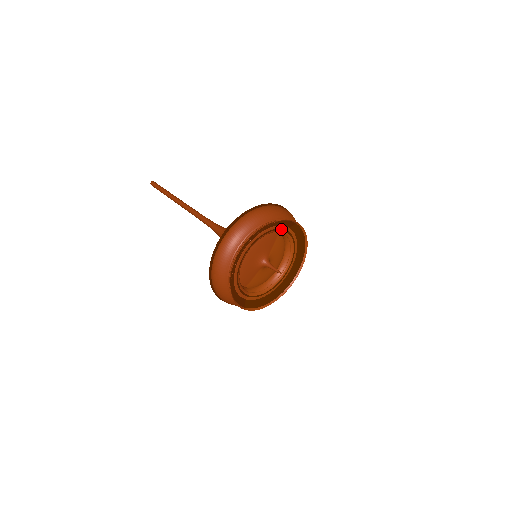
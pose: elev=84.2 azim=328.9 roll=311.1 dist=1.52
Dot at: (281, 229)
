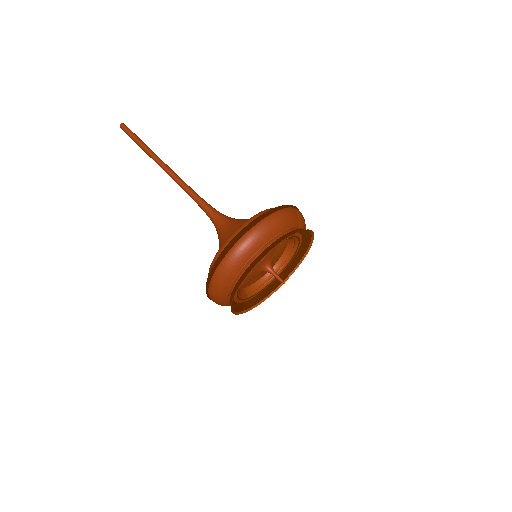
Dot at: (288, 238)
